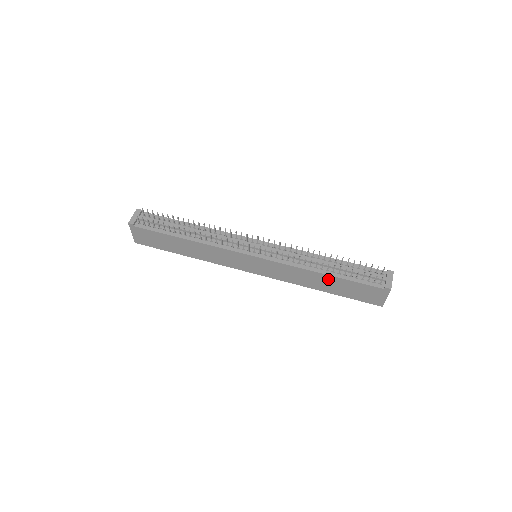
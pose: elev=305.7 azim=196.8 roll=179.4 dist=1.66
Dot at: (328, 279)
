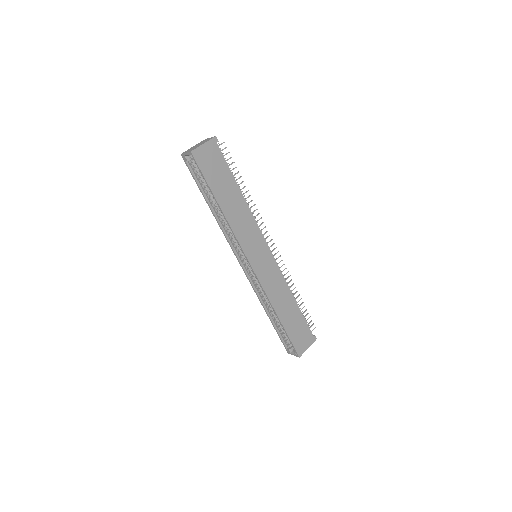
Dot at: (293, 307)
